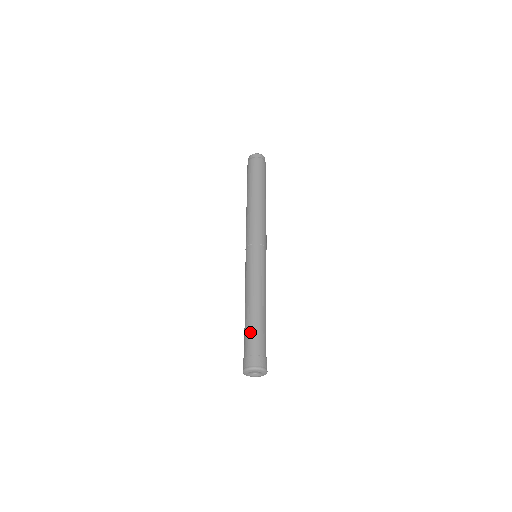
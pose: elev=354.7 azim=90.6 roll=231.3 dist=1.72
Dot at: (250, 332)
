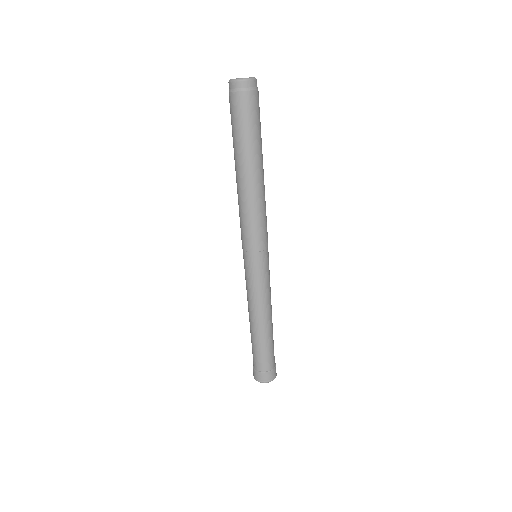
Dot at: (259, 352)
